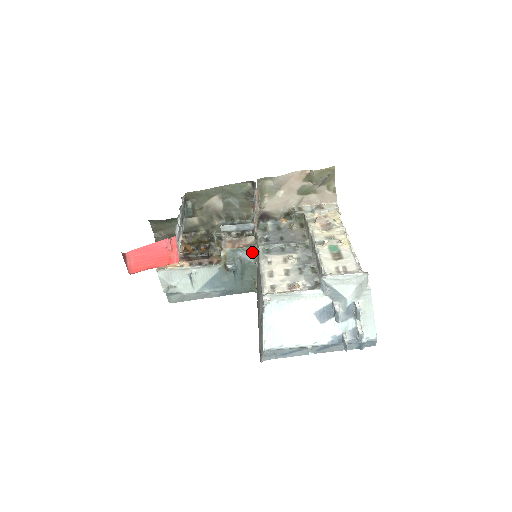
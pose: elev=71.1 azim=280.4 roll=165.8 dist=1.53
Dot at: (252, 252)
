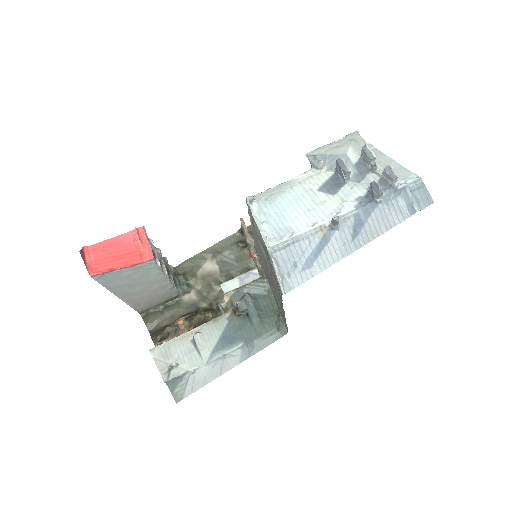
Dot at: (261, 284)
